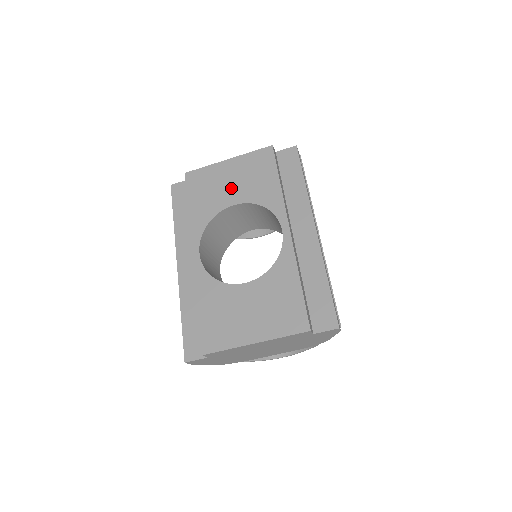
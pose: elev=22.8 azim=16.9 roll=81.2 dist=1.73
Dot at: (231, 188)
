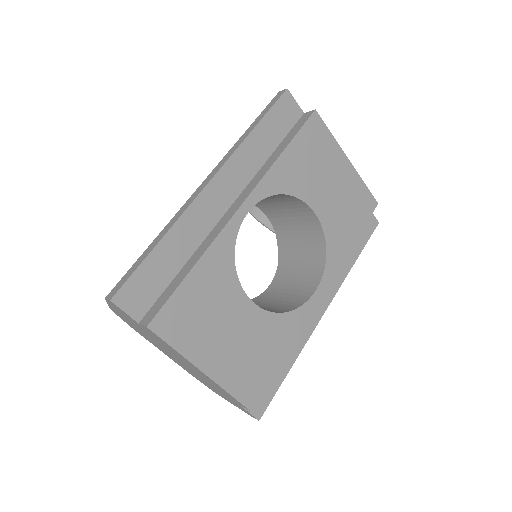
Dot at: (327, 191)
